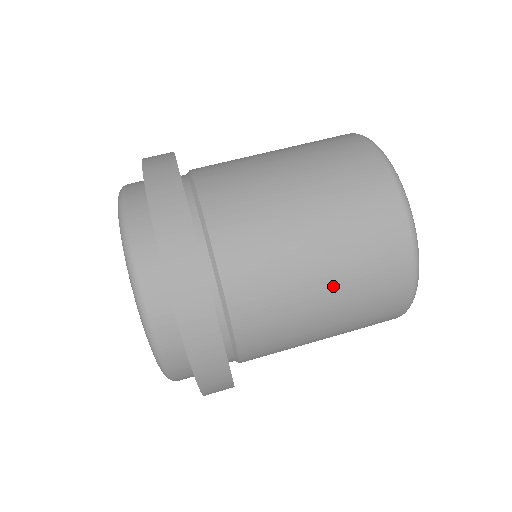
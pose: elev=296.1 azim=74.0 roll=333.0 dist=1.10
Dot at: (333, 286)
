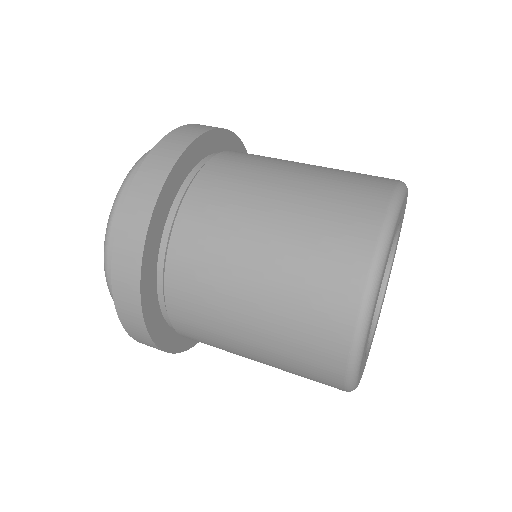
Dot at: (260, 343)
